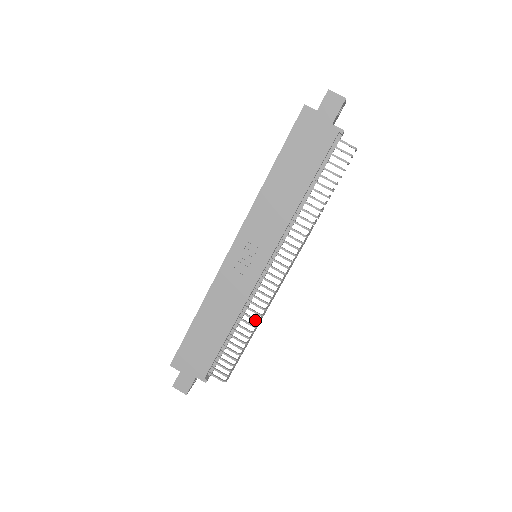
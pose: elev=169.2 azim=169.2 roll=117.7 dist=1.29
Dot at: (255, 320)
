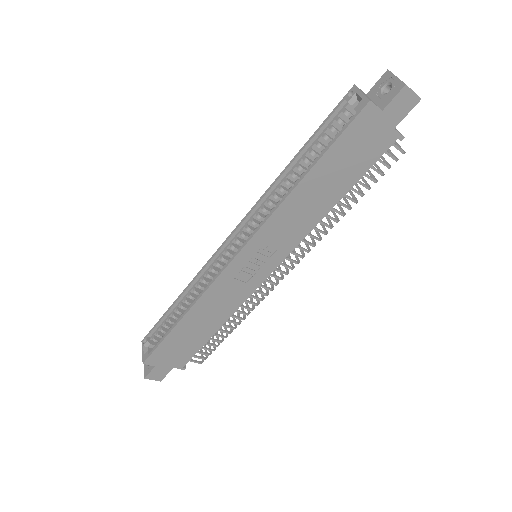
Dot at: occluded
